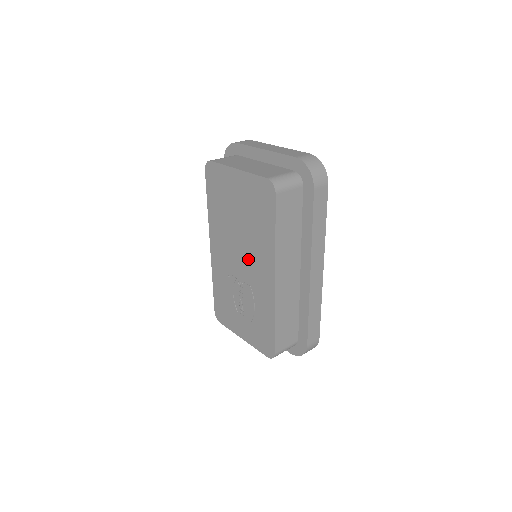
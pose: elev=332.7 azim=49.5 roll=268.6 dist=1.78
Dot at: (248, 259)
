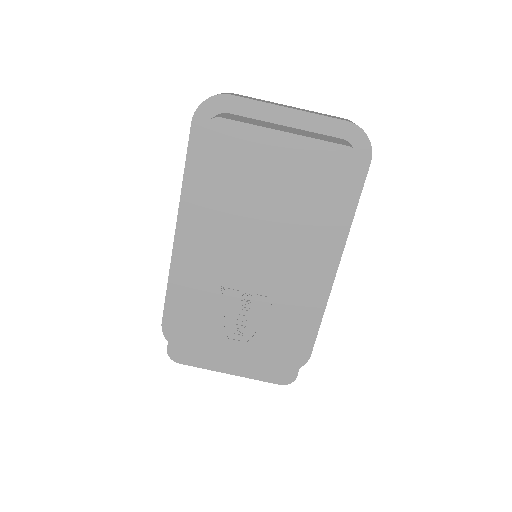
Dot at: (275, 260)
